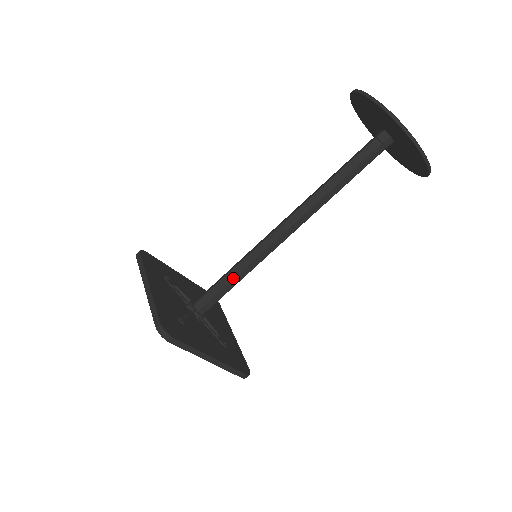
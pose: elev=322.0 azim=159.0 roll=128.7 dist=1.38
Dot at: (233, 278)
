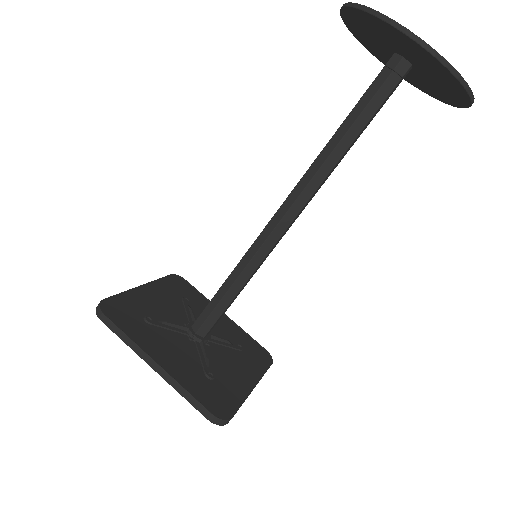
Dot at: (238, 292)
